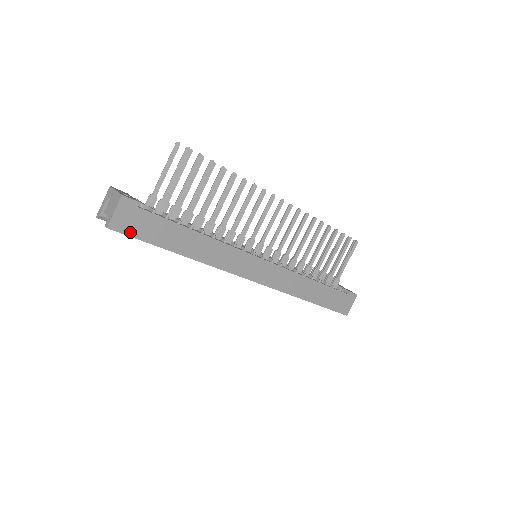
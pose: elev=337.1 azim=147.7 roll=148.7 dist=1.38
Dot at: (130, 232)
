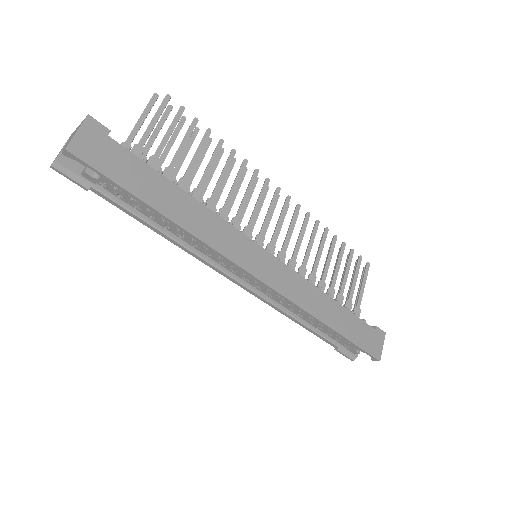
Dot at: (96, 164)
